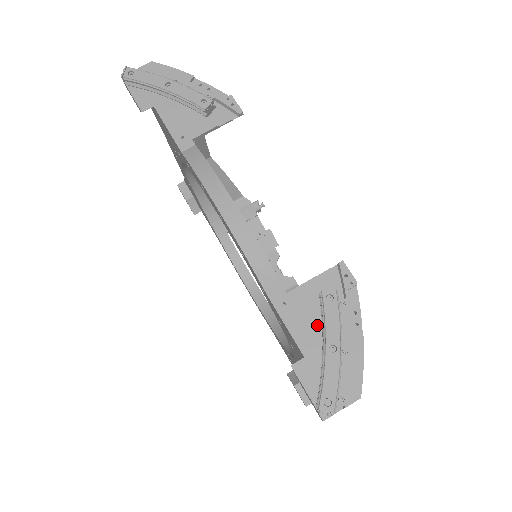
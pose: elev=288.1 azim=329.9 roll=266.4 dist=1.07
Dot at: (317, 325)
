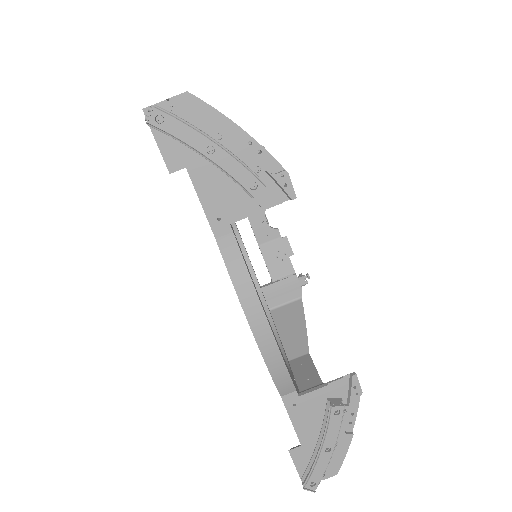
Dot at: (318, 423)
